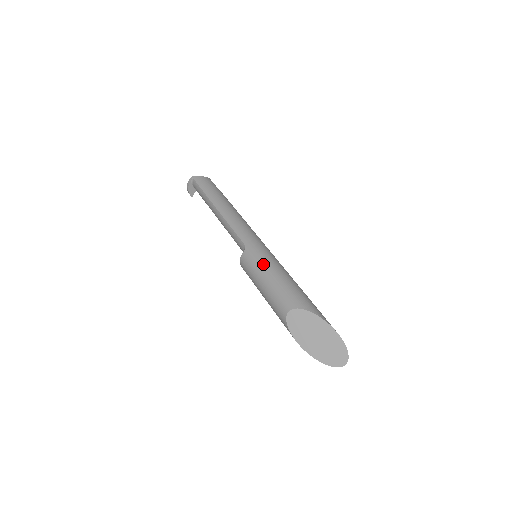
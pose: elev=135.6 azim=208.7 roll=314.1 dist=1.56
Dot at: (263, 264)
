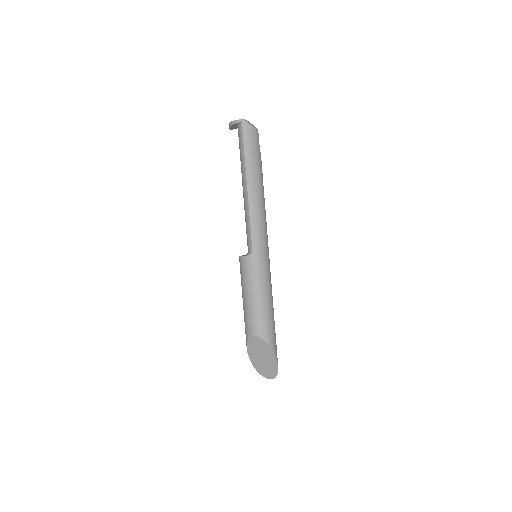
Dot at: (257, 281)
